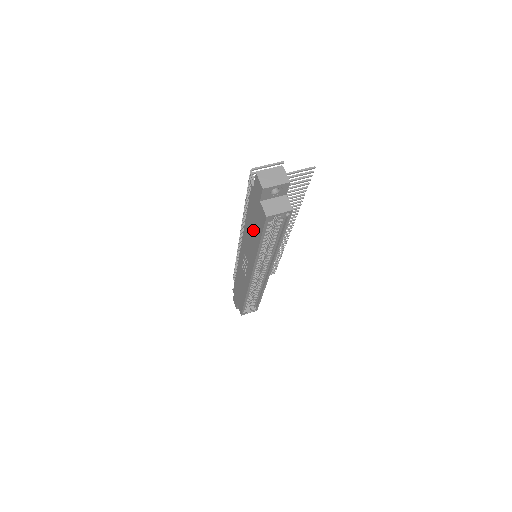
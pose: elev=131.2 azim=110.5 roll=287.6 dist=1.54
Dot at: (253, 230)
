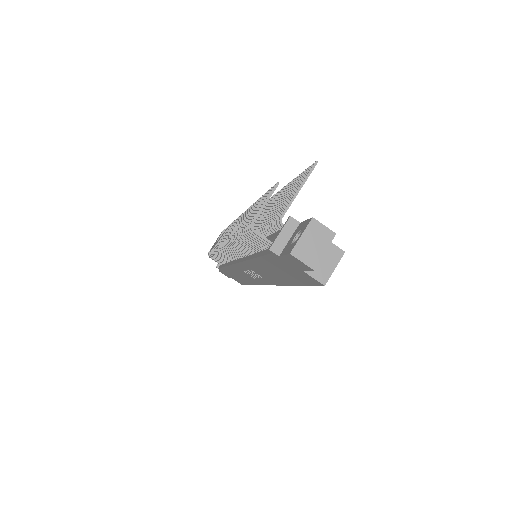
Dot at: (279, 273)
